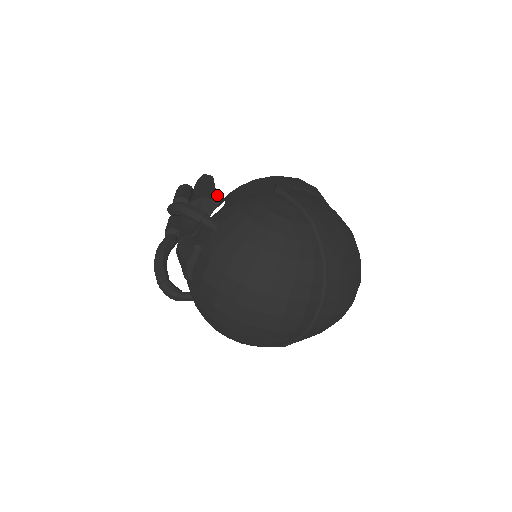
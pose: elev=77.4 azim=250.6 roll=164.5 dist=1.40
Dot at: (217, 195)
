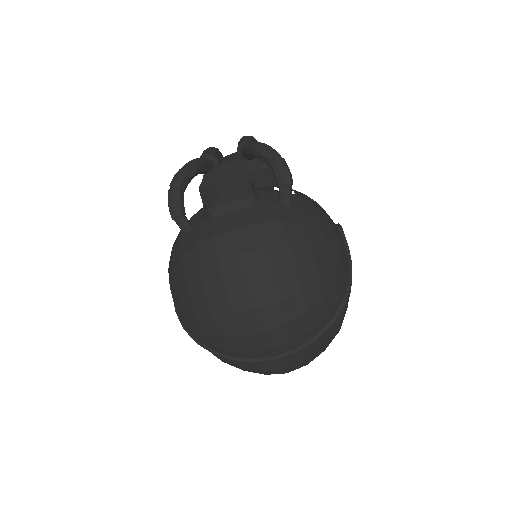
Dot at: occluded
